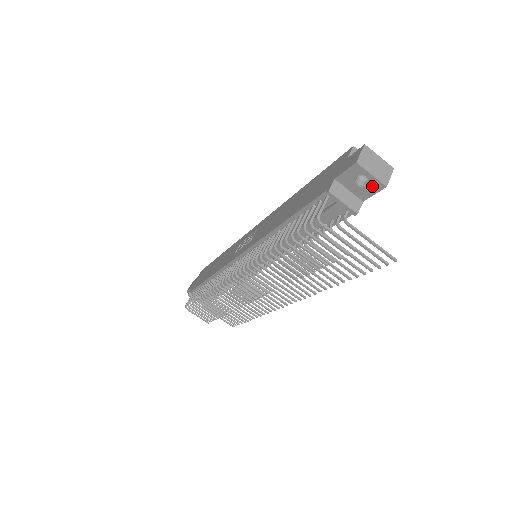
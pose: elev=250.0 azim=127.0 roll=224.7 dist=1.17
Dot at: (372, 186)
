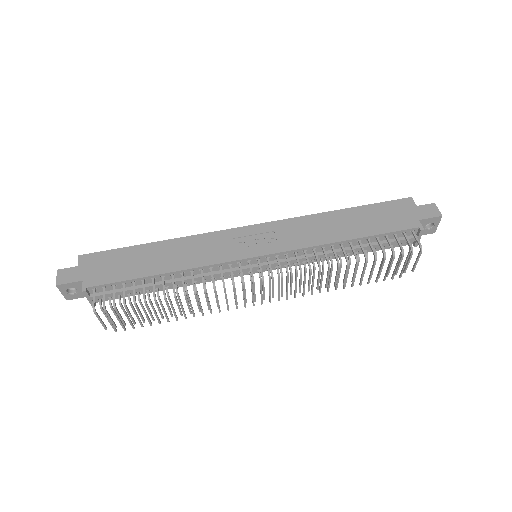
Dot at: (430, 230)
